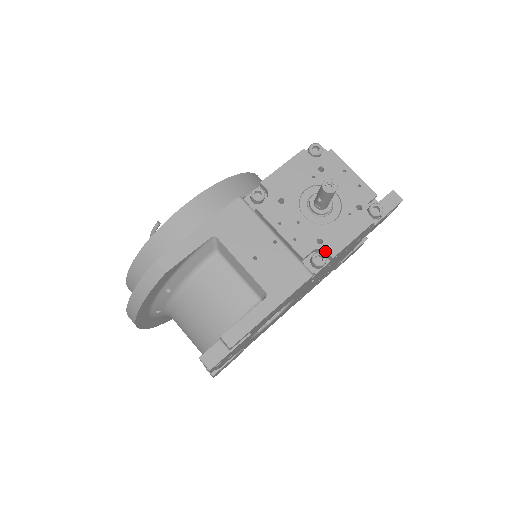
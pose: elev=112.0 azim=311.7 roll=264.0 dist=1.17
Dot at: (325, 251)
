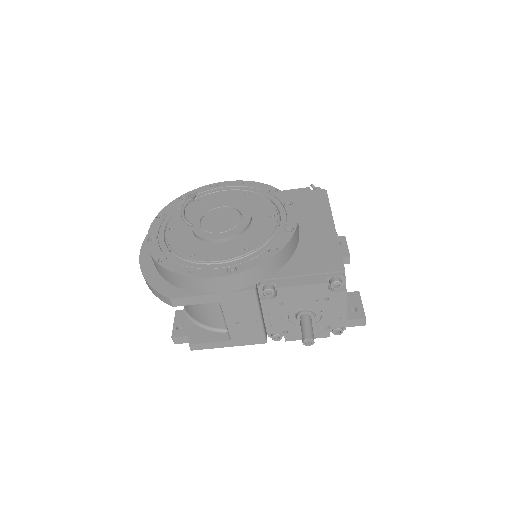
Dot at: (284, 336)
